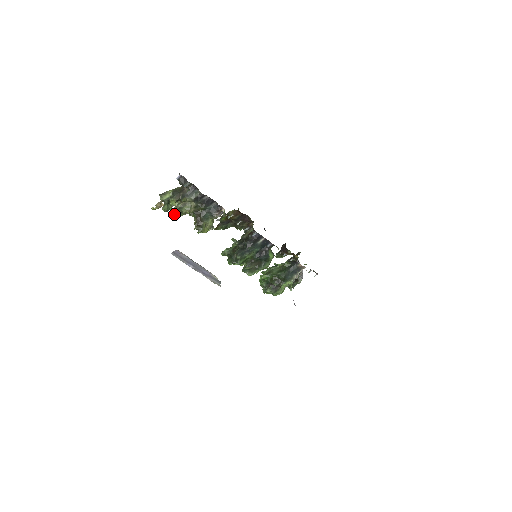
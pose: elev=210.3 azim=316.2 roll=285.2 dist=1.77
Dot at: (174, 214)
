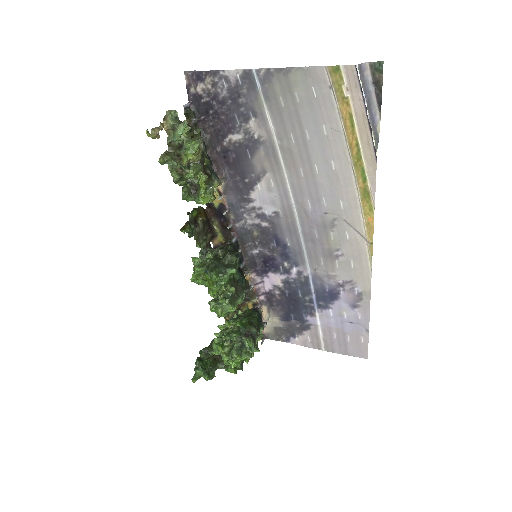
Dot at: (171, 157)
